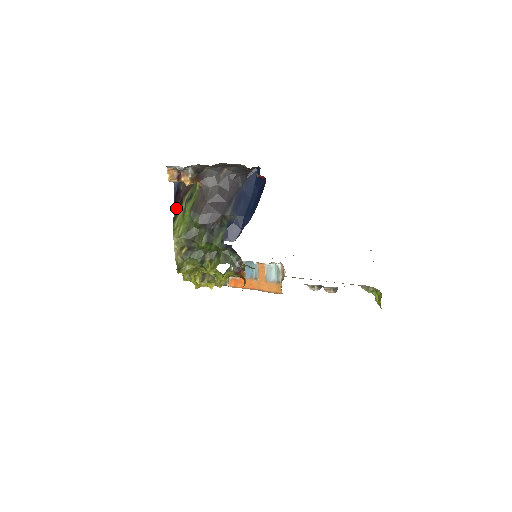
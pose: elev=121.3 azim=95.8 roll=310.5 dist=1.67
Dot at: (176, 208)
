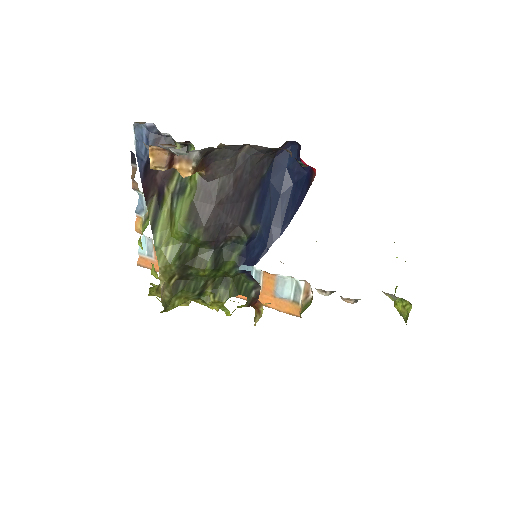
Dot at: (152, 203)
